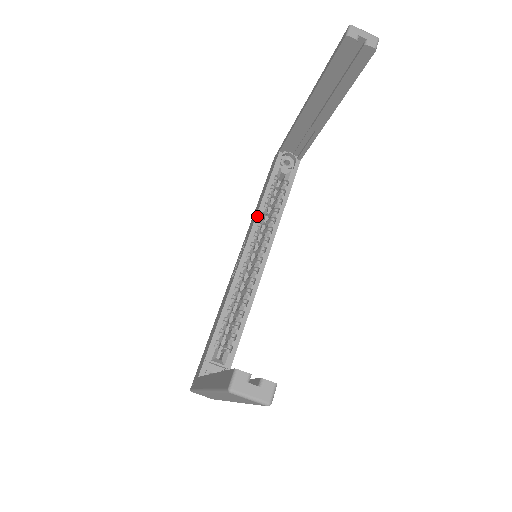
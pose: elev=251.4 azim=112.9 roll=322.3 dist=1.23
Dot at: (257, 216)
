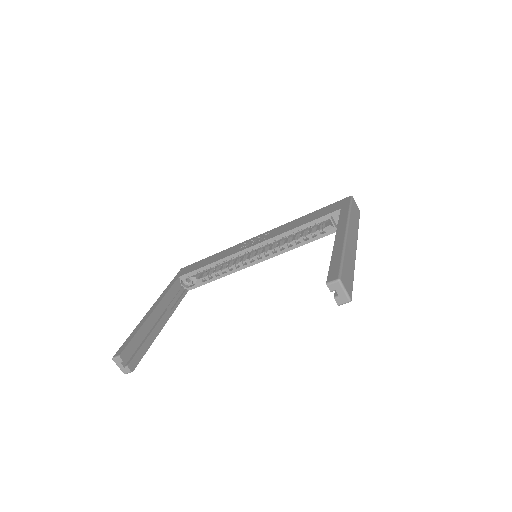
Dot at: (281, 235)
